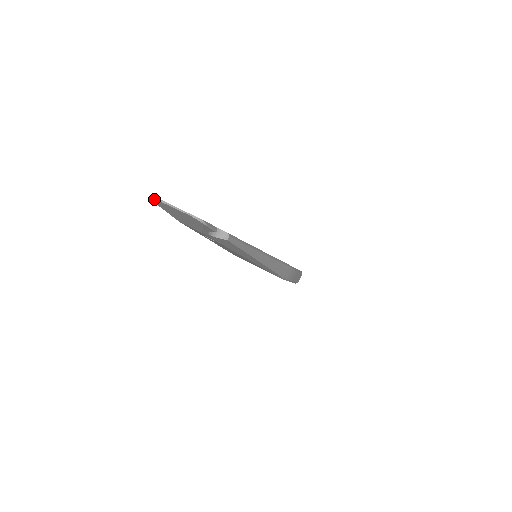
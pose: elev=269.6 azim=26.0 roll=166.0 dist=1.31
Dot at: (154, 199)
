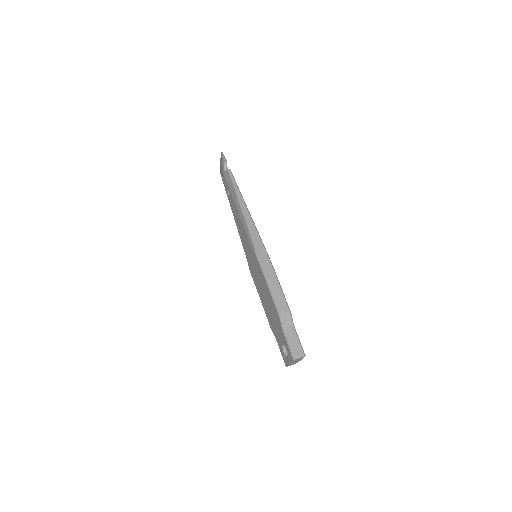
Dot at: occluded
